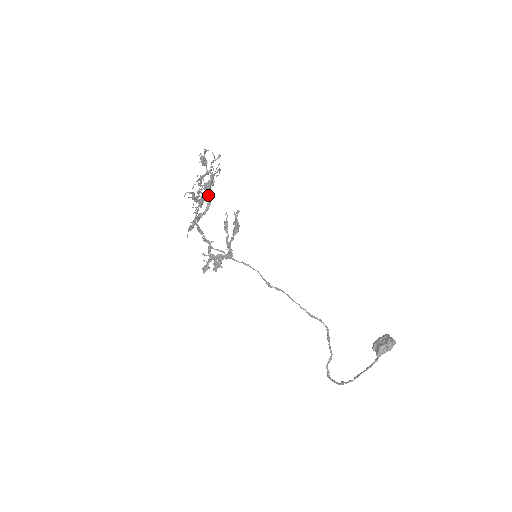
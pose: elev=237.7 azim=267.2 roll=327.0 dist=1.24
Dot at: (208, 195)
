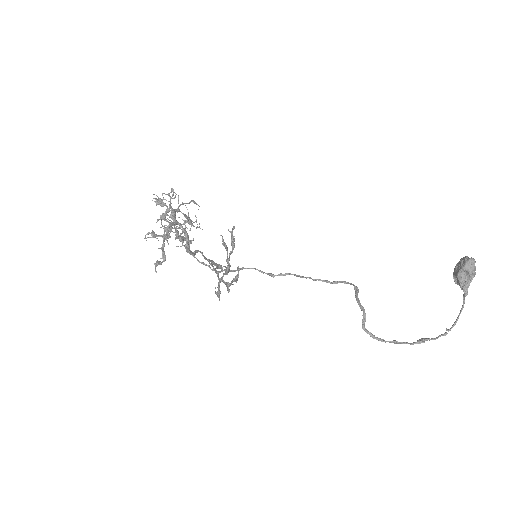
Dot at: (168, 227)
